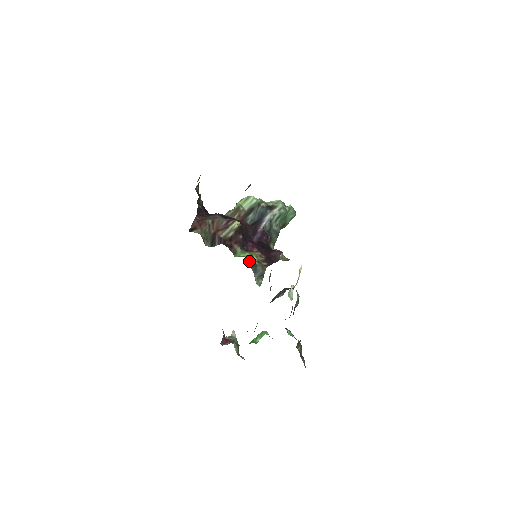
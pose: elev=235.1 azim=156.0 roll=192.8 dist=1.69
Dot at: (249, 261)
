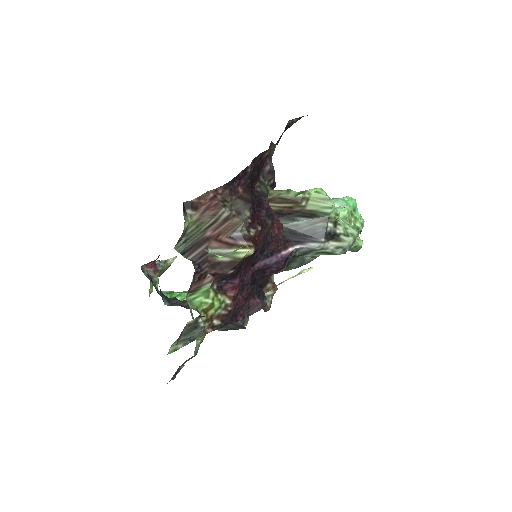
Dot at: occluded
